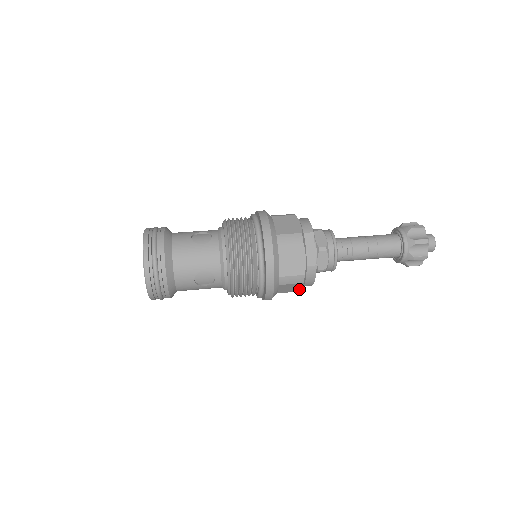
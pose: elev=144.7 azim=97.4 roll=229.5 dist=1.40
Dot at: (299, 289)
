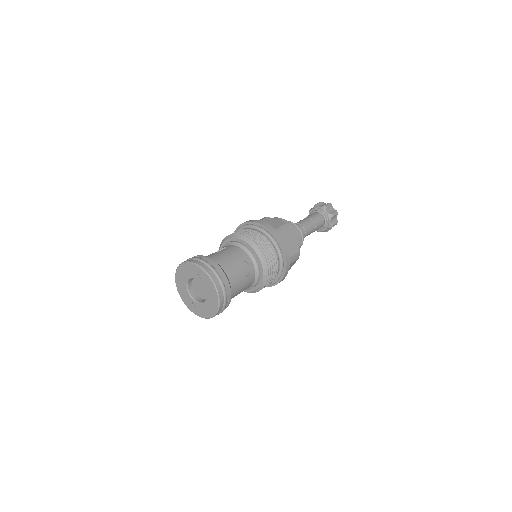
Dot at: occluded
